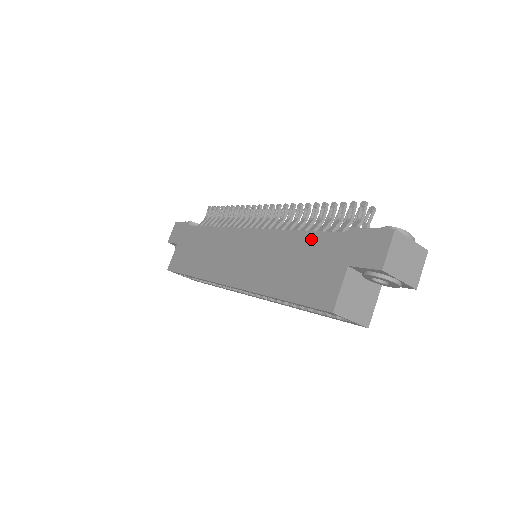
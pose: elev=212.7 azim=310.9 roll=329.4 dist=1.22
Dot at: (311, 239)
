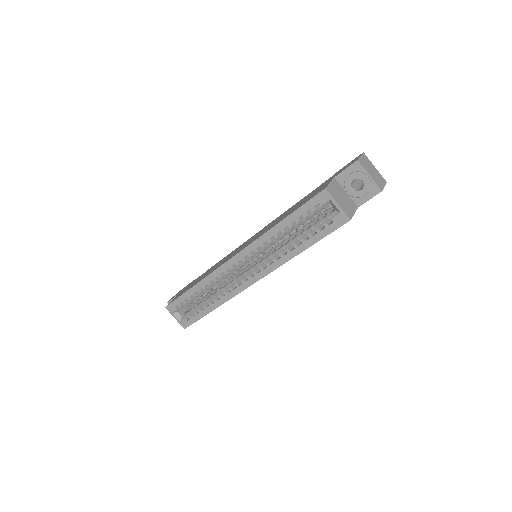
Dot at: (306, 196)
